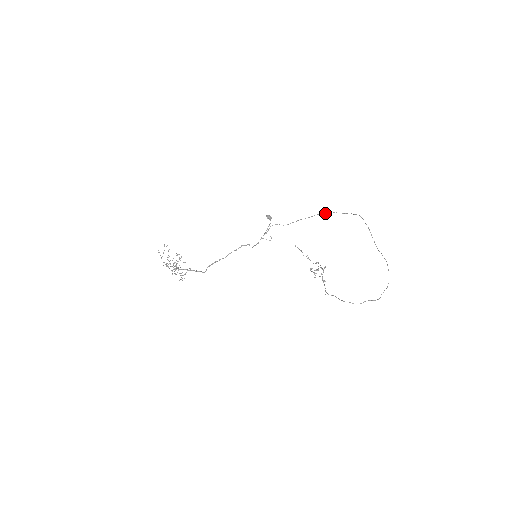
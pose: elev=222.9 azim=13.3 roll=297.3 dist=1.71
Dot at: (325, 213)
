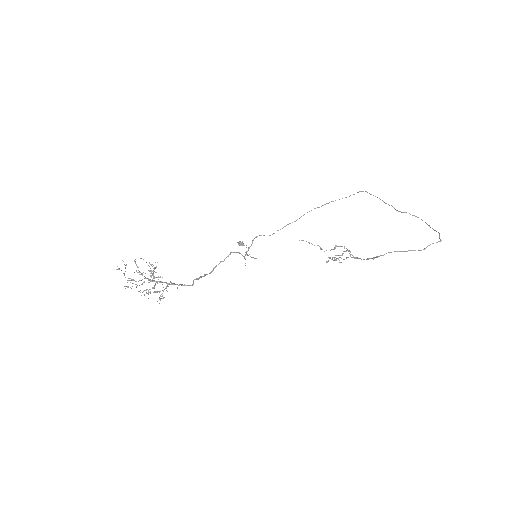
Dot at: occluded
